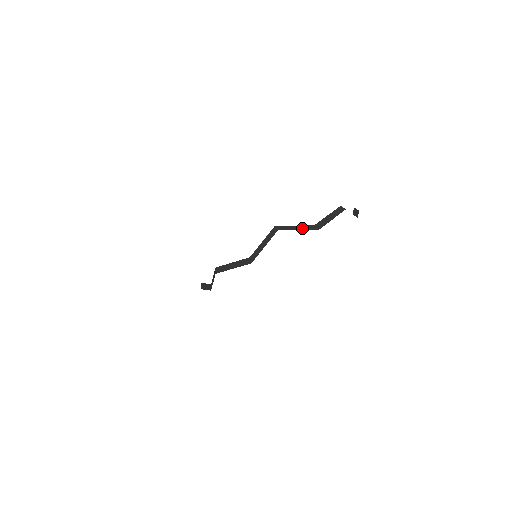
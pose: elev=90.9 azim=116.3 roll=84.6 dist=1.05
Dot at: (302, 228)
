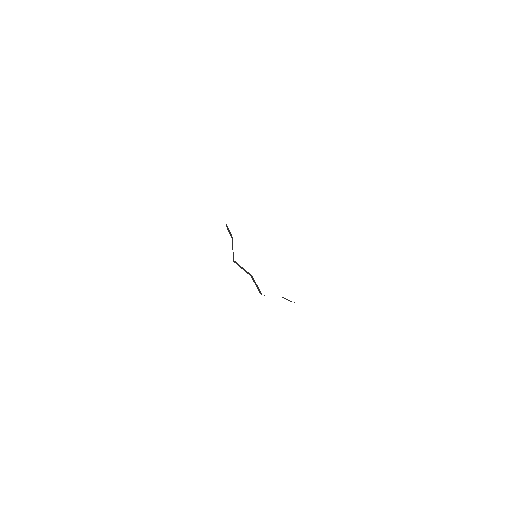
Dot at: occluded
